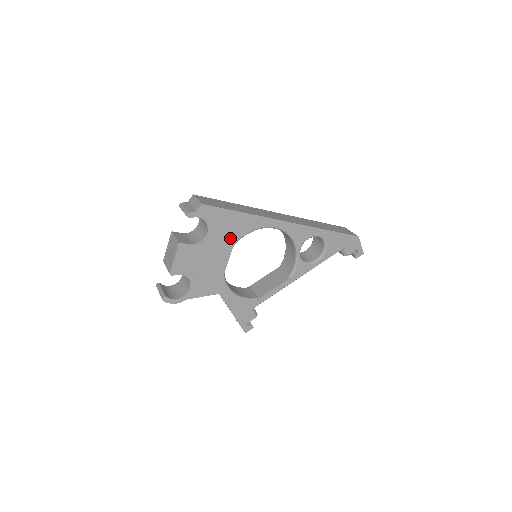
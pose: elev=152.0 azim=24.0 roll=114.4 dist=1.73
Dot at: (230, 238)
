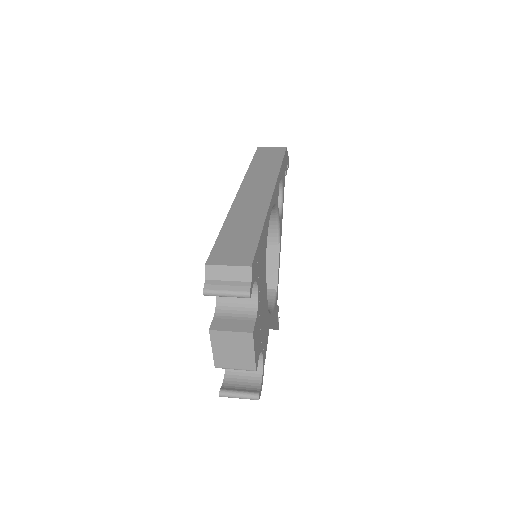
Dot at: (263, 268)
